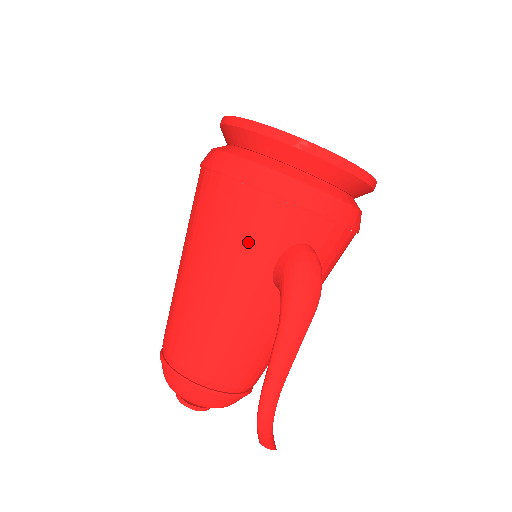
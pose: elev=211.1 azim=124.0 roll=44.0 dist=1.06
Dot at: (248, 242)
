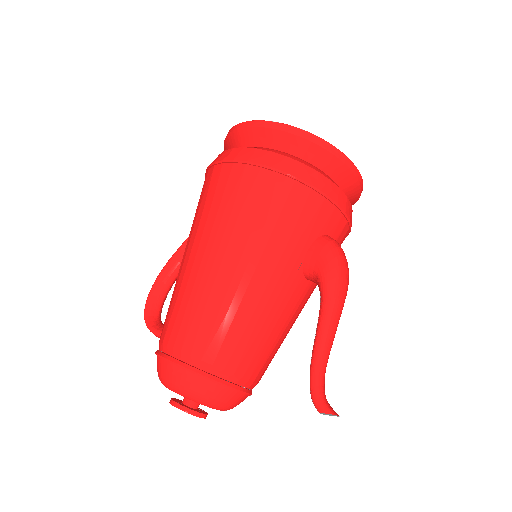
Dot at: (287, 229)
